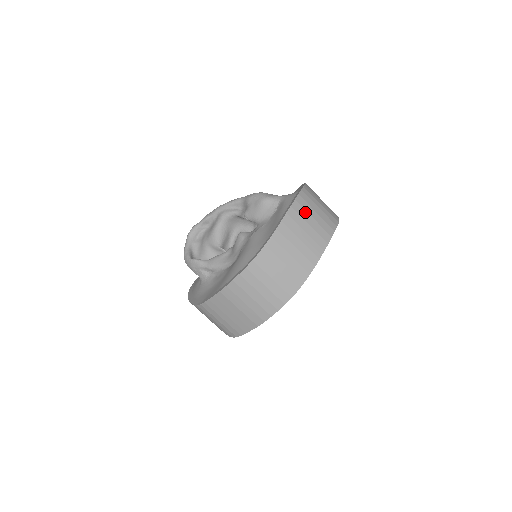
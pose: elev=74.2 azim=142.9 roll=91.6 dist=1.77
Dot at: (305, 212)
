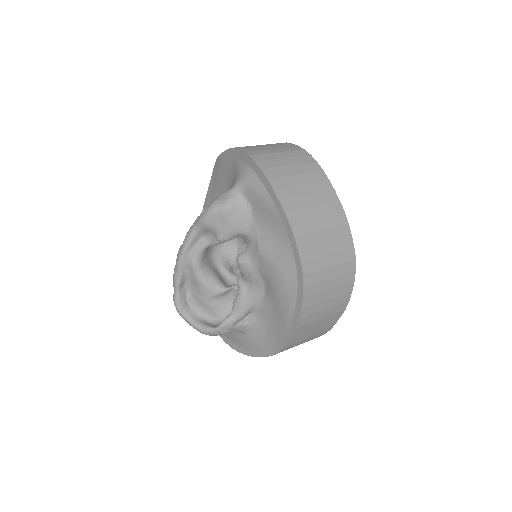
Dot at: (286, 178)
